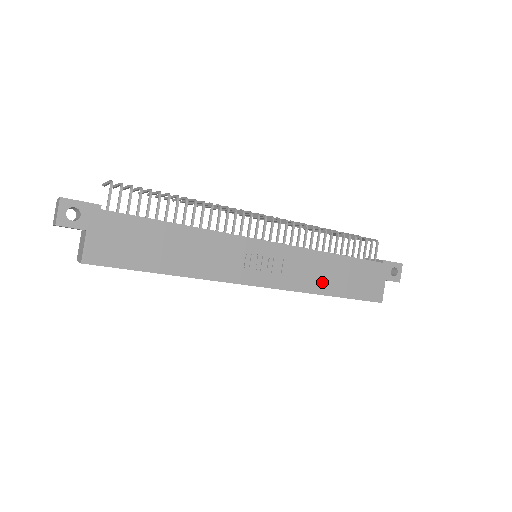
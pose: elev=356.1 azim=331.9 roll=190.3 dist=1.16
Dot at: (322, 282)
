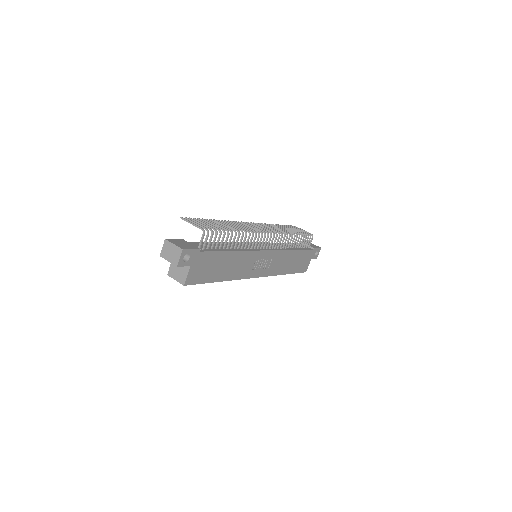
Dot at: (285, 267)
